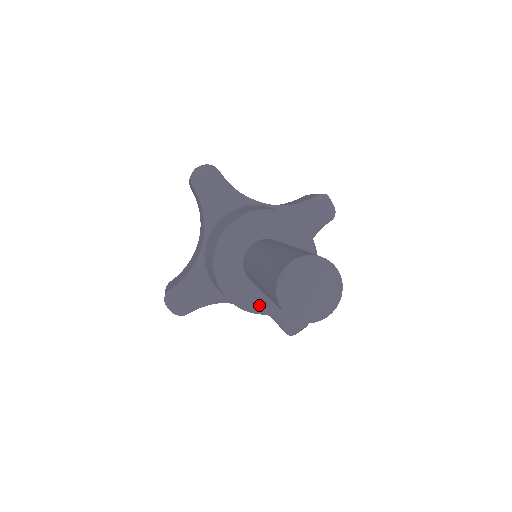
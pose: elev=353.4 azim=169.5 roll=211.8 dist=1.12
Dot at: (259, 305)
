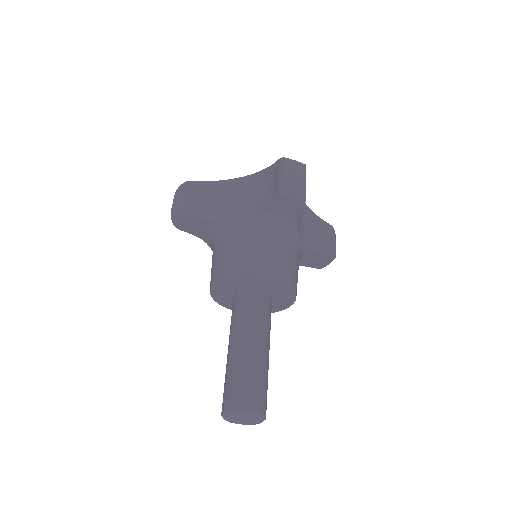
Dot at: occluded
